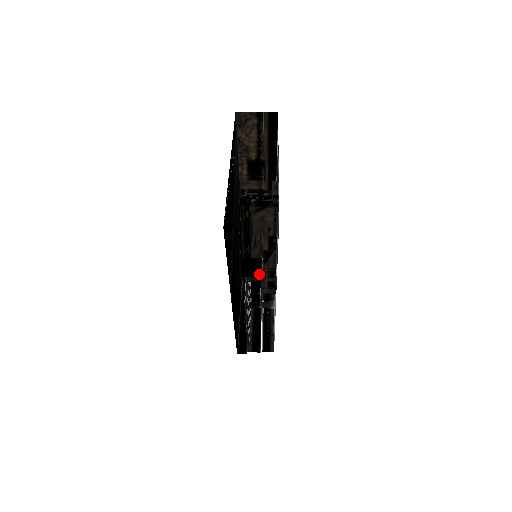
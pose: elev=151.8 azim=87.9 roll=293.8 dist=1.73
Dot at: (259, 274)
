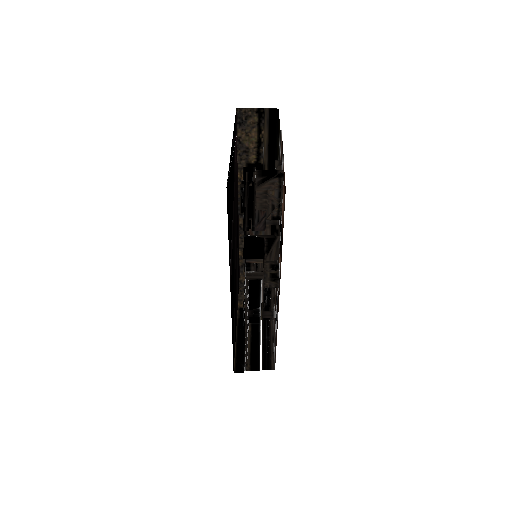
Dot at: (262, 256)
